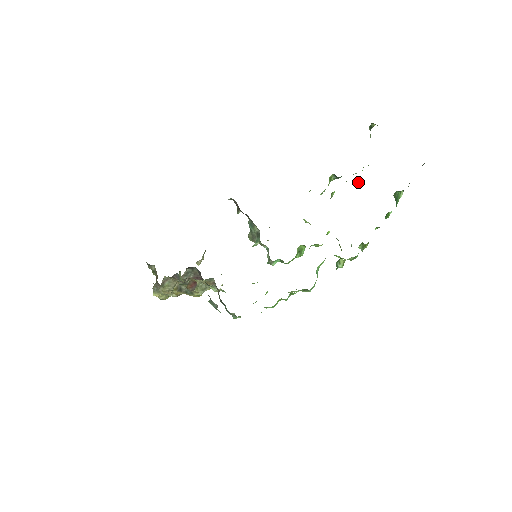
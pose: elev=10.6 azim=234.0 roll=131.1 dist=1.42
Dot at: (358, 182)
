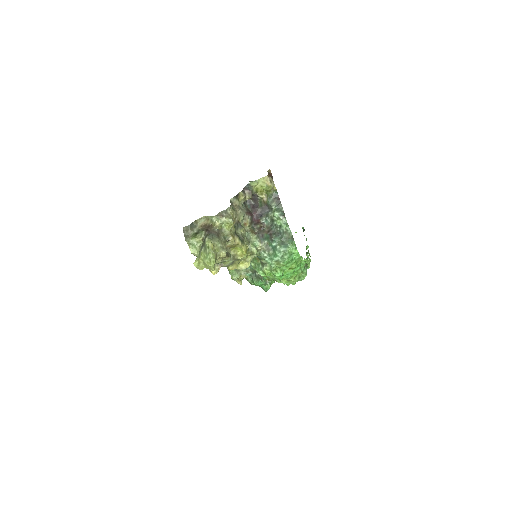
Dot at: occluded
